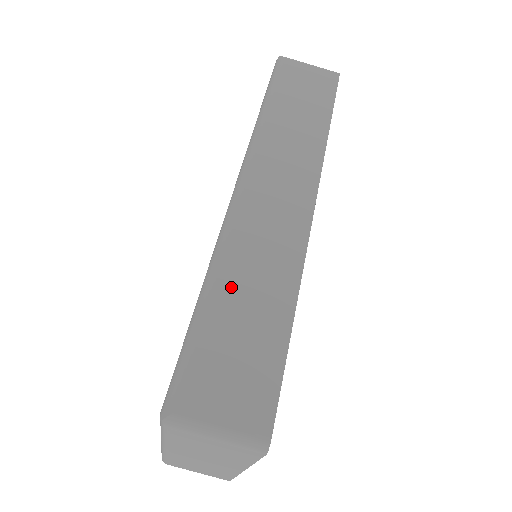
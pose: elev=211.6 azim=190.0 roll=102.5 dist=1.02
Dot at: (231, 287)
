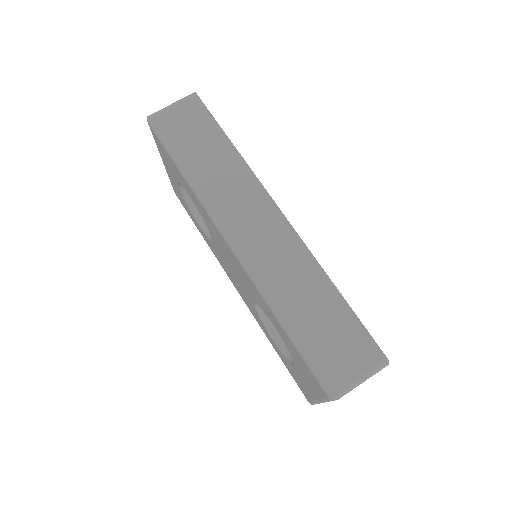
Dot at: (292, 305)
